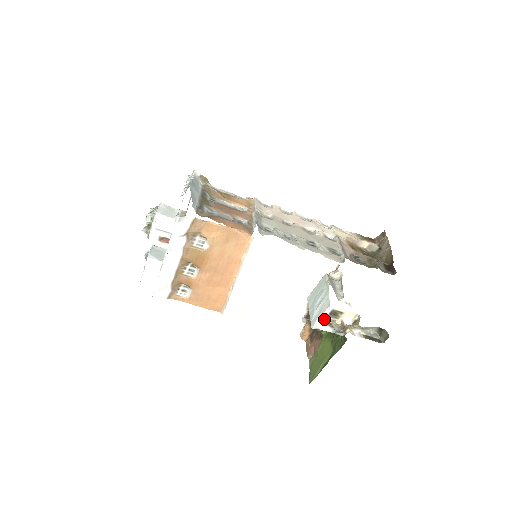
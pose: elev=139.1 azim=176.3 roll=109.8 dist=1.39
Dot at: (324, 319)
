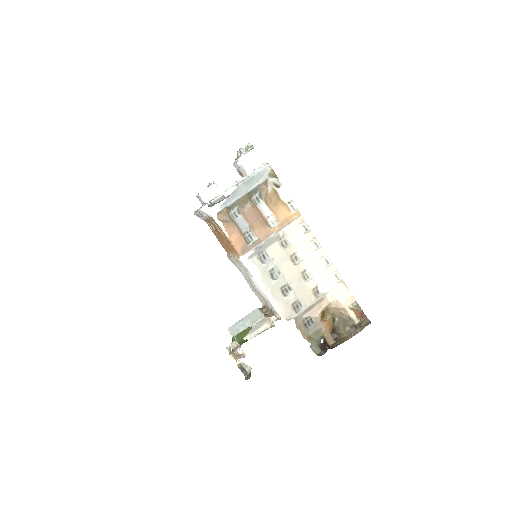
Dot at: occluded
